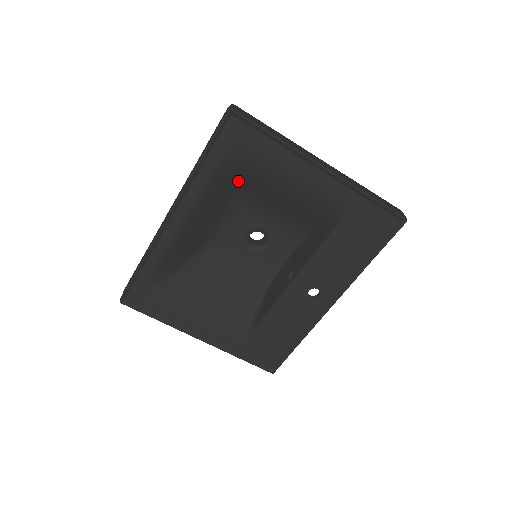
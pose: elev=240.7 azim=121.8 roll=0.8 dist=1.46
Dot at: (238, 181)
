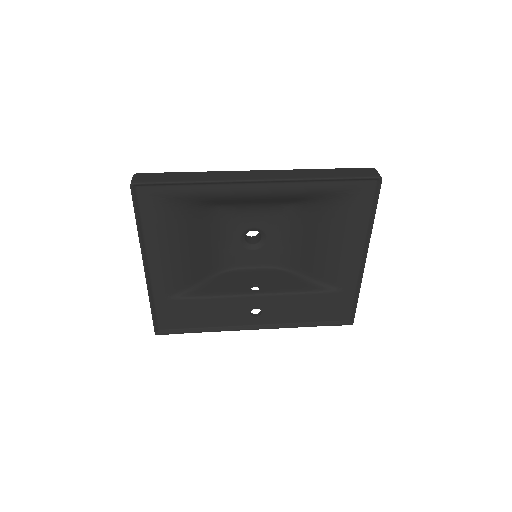
Dot at: (311, 205)
